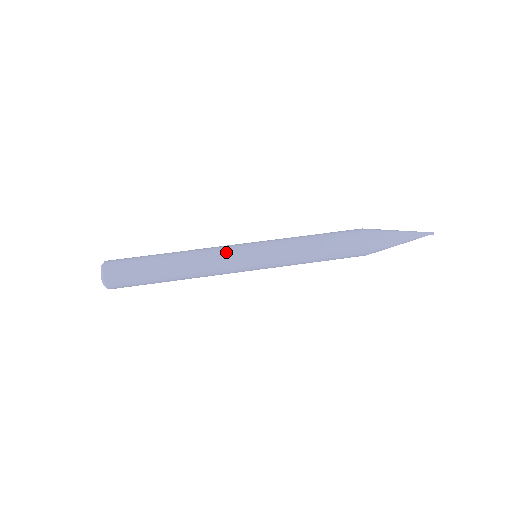
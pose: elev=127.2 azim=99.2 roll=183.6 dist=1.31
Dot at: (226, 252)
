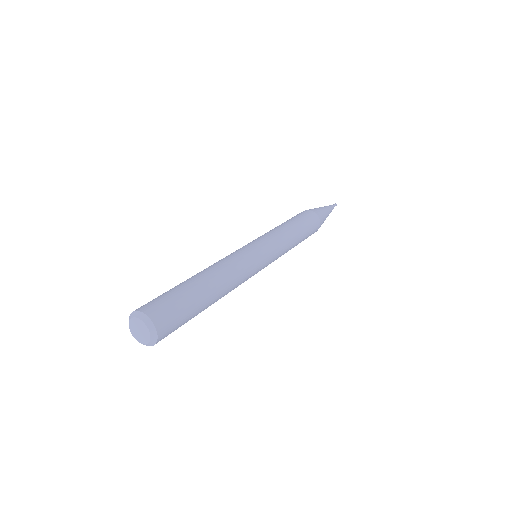
Dot at: occluded
